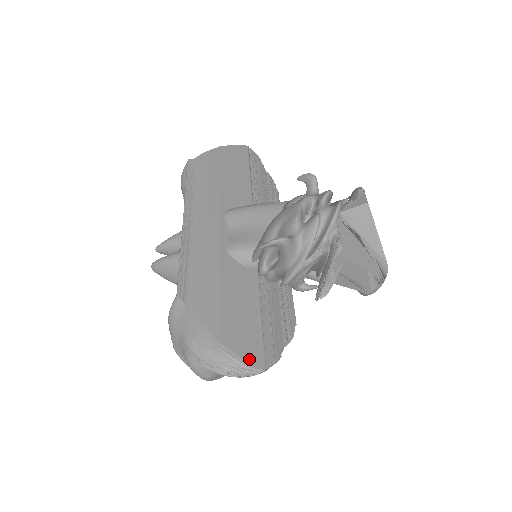
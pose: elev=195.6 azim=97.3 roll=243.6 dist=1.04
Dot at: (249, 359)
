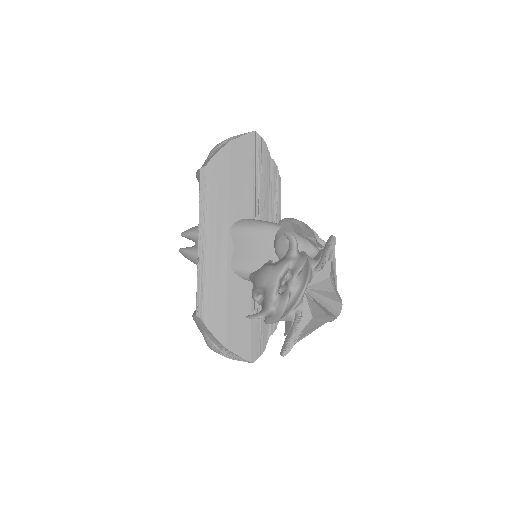
Dot at: (243, 356)
